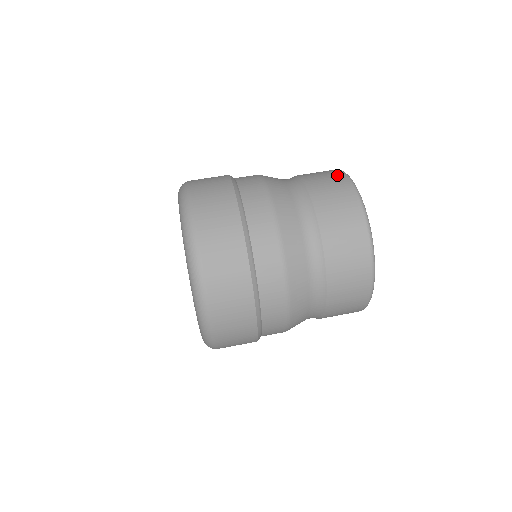
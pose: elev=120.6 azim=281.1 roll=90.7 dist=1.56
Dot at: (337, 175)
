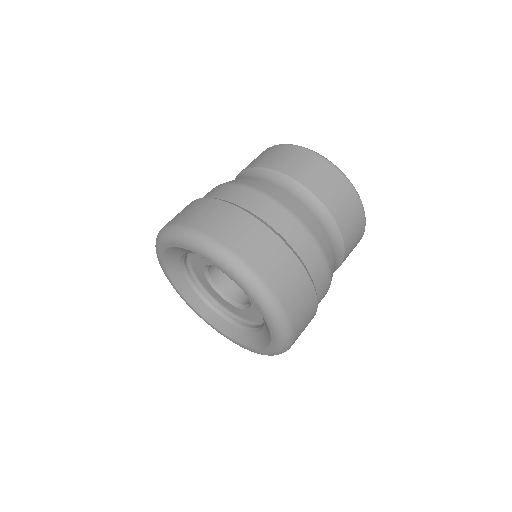
Dot at: (300, 153)
